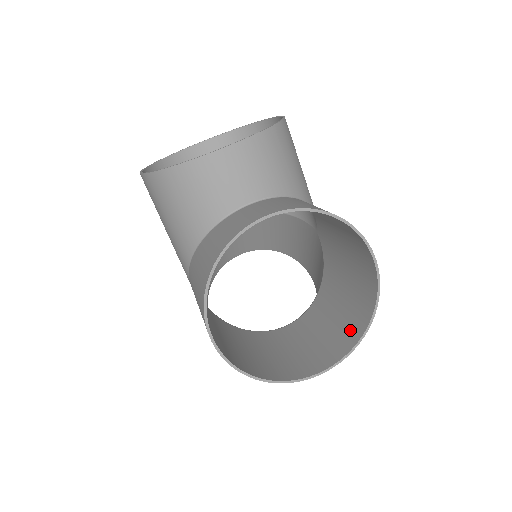
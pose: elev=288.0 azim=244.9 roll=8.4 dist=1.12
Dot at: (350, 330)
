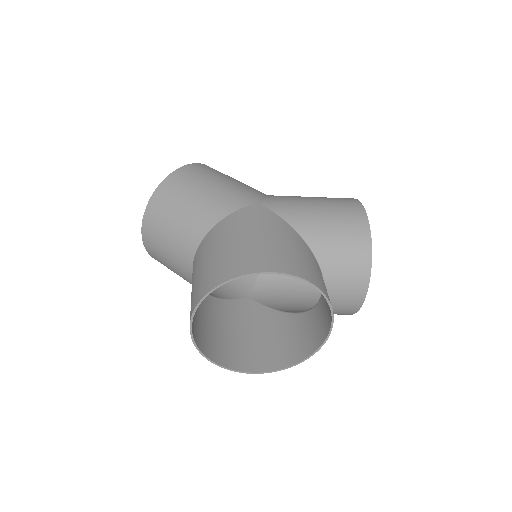
Dot at: occluded
